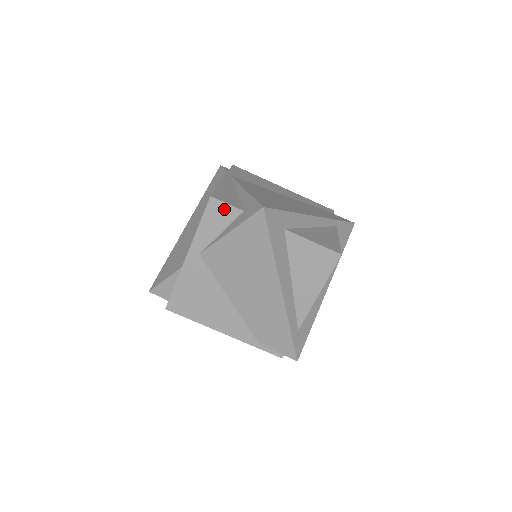
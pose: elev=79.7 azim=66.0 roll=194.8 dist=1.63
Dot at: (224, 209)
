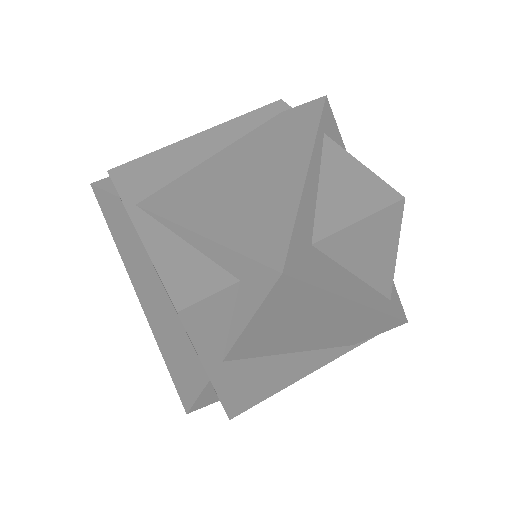
Dot at: (210, 304)
